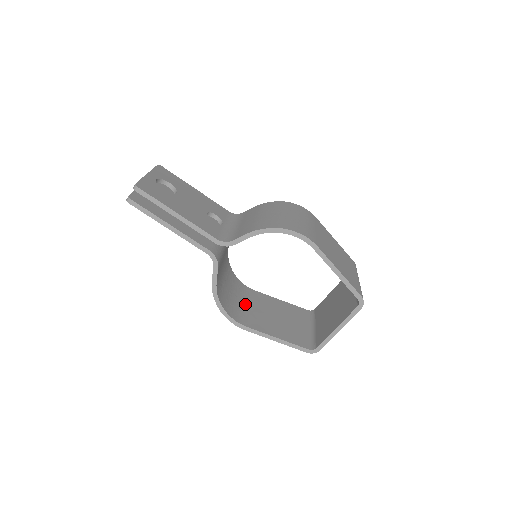
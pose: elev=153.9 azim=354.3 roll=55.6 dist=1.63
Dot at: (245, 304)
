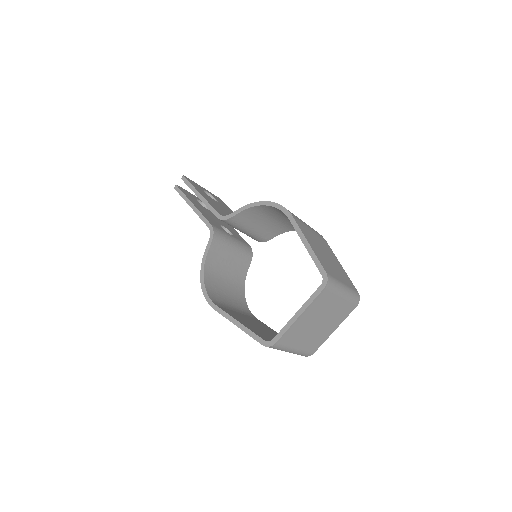
Dot at: (235, 309)
